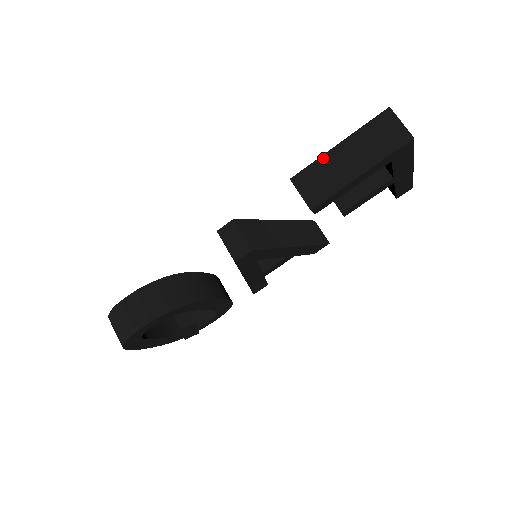
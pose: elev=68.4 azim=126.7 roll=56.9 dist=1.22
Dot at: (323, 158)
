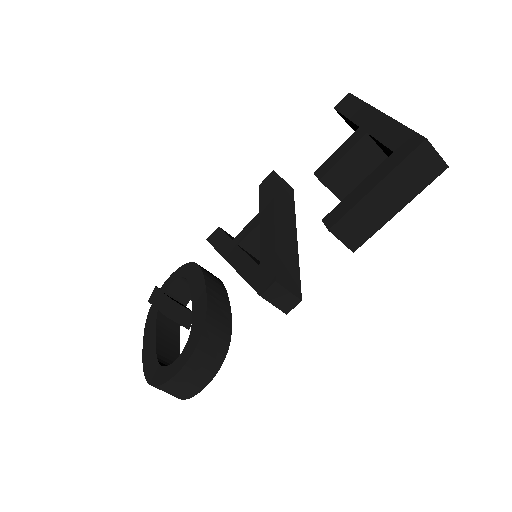
Dot at: (361, 203)
